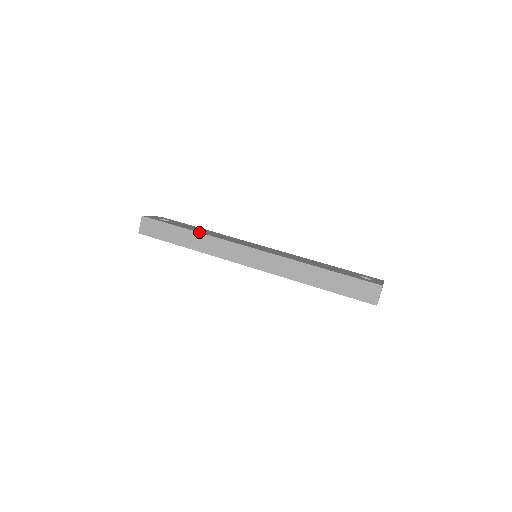
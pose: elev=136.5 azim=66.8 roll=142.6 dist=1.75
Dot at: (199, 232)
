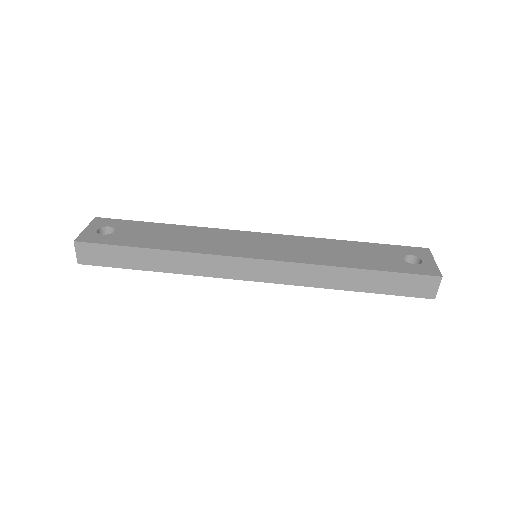
Dot at: (170, 250)
